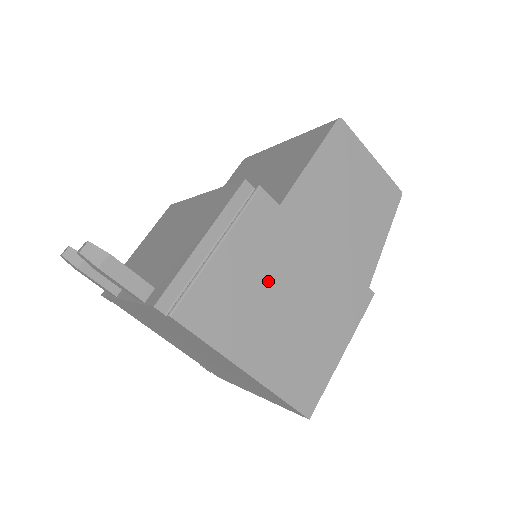
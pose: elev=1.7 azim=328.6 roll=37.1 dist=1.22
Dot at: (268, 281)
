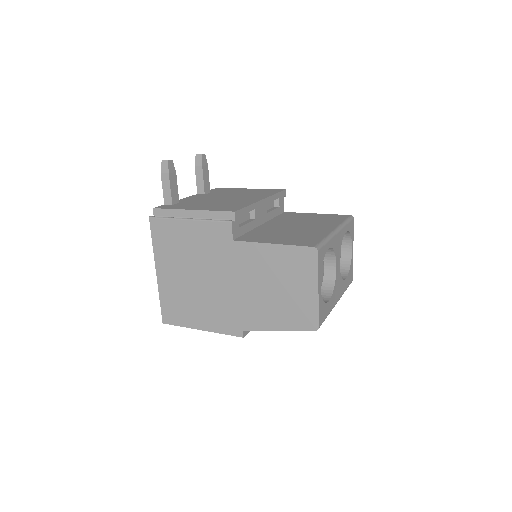
Dot at: (196, 258)
